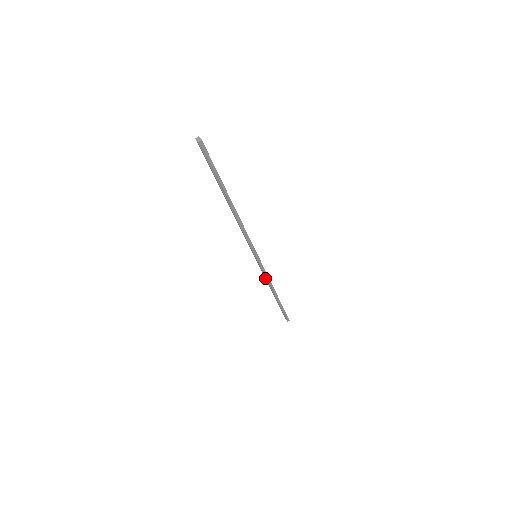
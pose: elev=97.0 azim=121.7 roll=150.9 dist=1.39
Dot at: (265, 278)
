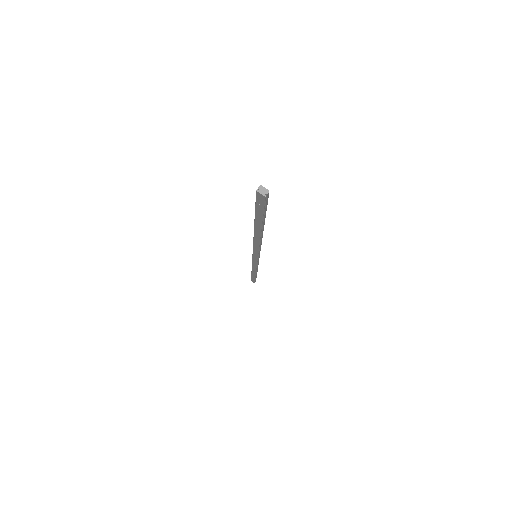
Dot at: (254, 266)
